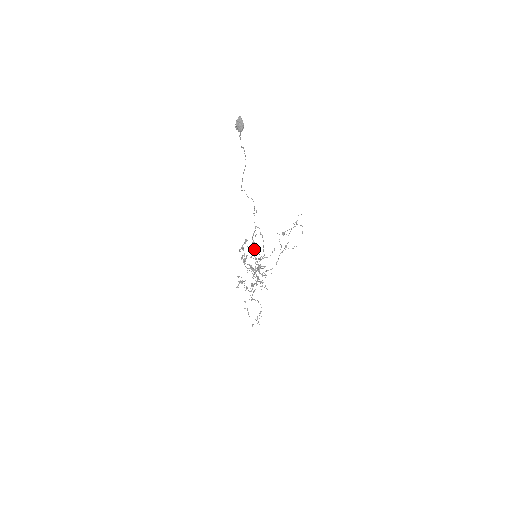
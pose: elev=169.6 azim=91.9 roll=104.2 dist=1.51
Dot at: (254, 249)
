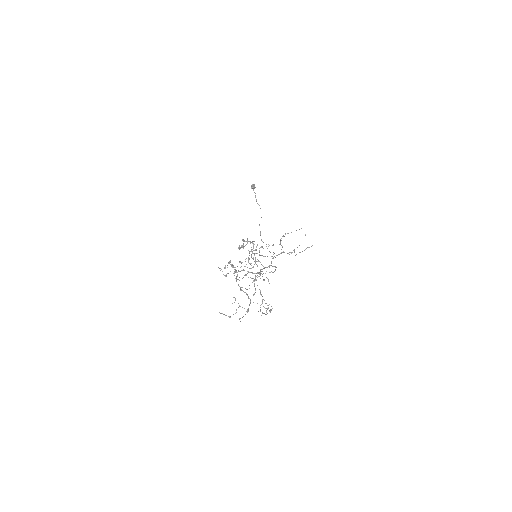
Dot at: occluded
